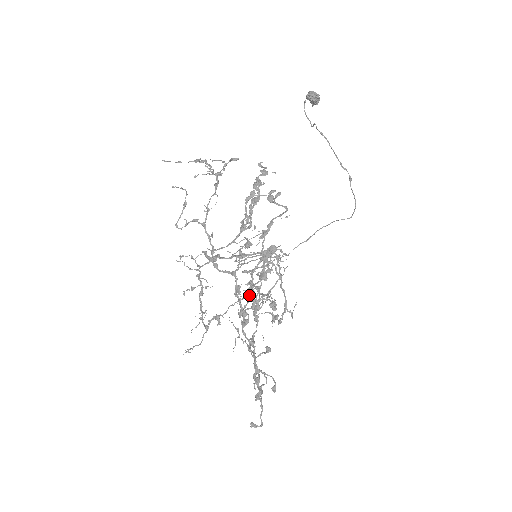
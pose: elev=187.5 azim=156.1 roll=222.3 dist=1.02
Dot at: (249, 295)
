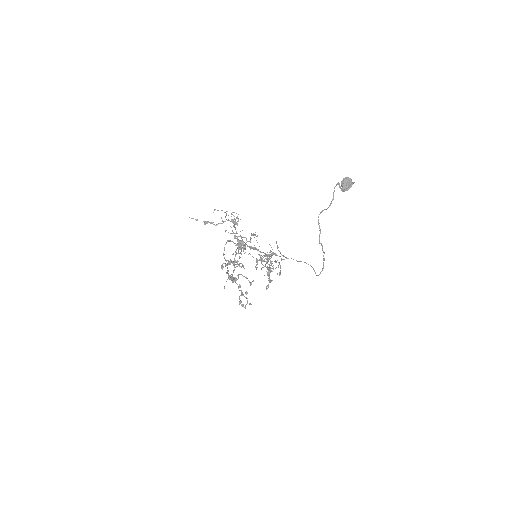
Dot at: occluded
